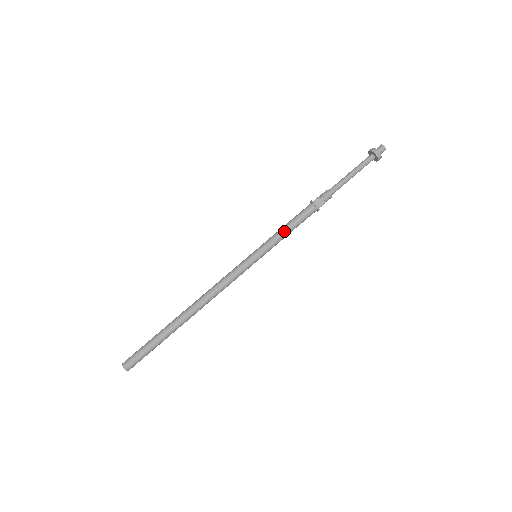
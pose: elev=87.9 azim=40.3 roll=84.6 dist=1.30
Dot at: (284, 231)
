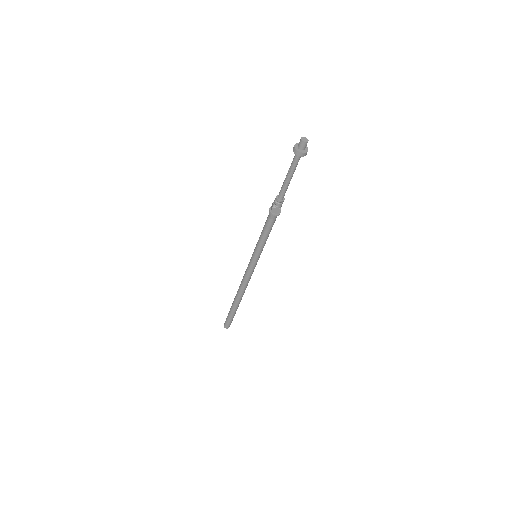
Dot at: (263, 239)
